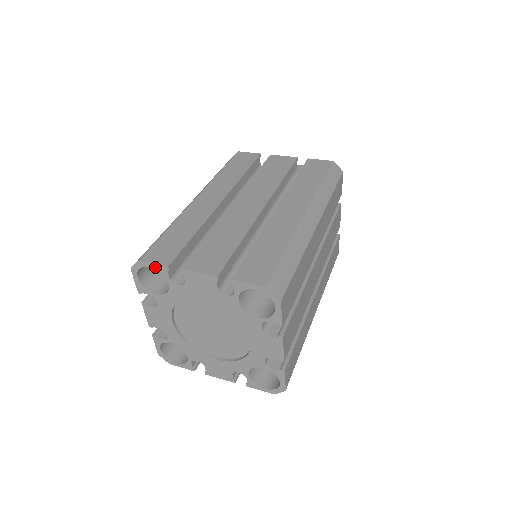
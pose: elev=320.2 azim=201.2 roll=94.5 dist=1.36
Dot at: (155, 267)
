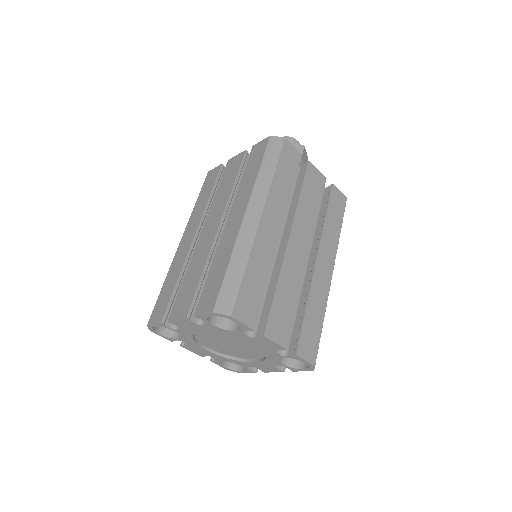
Dot at: (157, 325)
